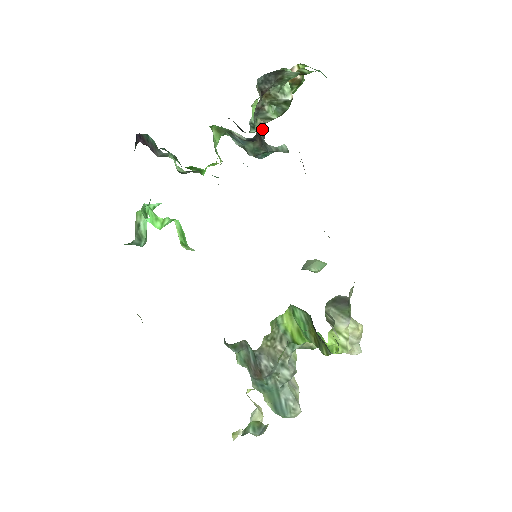
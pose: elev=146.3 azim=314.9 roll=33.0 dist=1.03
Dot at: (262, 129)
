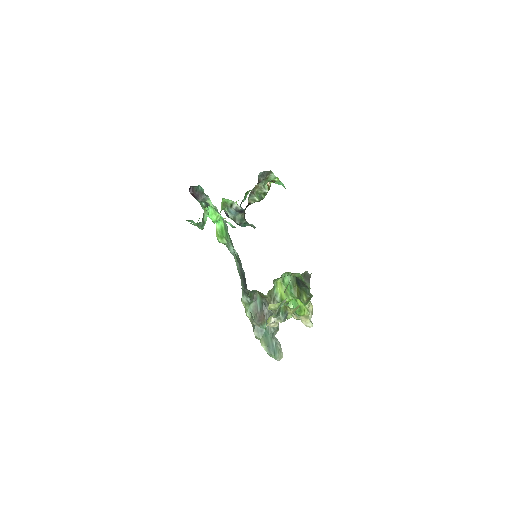
Dot at: occluded
